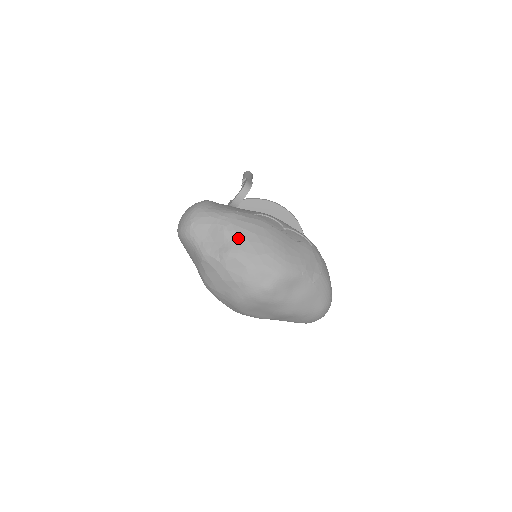
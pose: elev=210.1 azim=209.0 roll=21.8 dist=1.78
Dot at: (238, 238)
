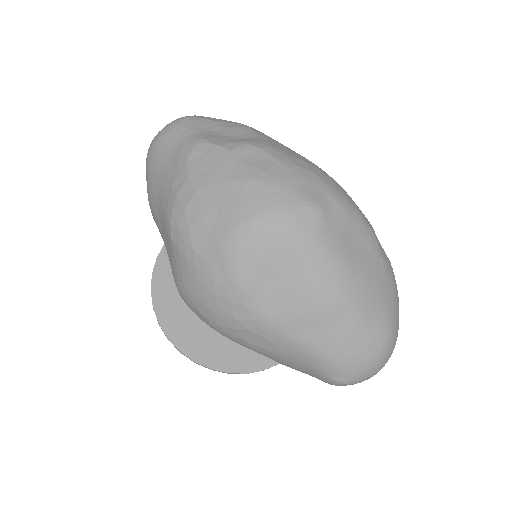
Dot at: (268, 139)
